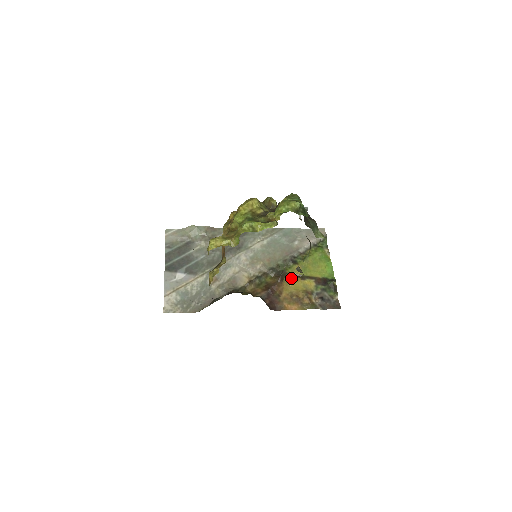
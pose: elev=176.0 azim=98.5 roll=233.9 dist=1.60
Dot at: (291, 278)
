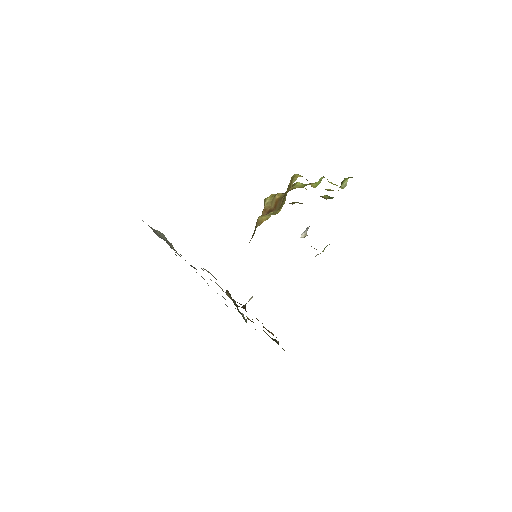
Dot at: occluded
